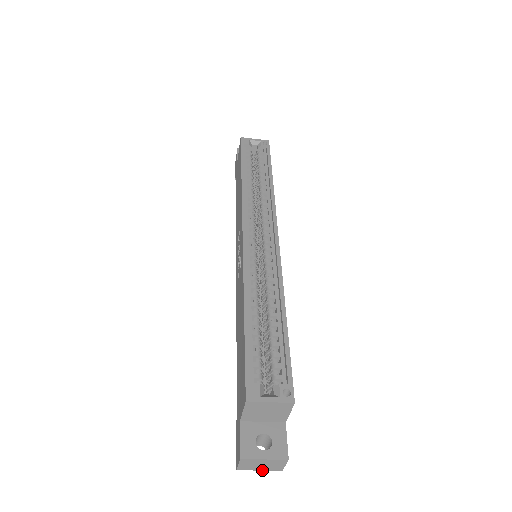
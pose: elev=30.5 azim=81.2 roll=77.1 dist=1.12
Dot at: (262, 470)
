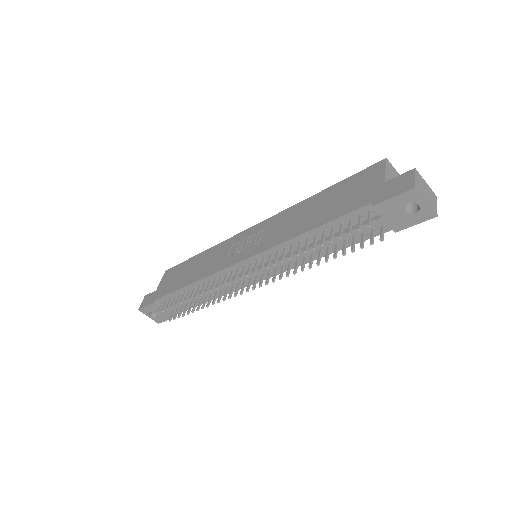
Dot at: (427, 204)
